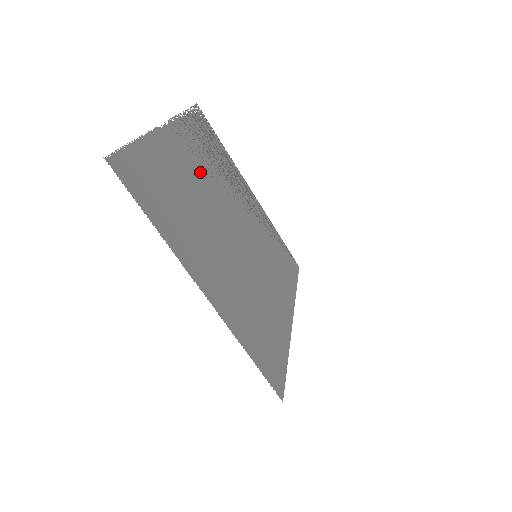
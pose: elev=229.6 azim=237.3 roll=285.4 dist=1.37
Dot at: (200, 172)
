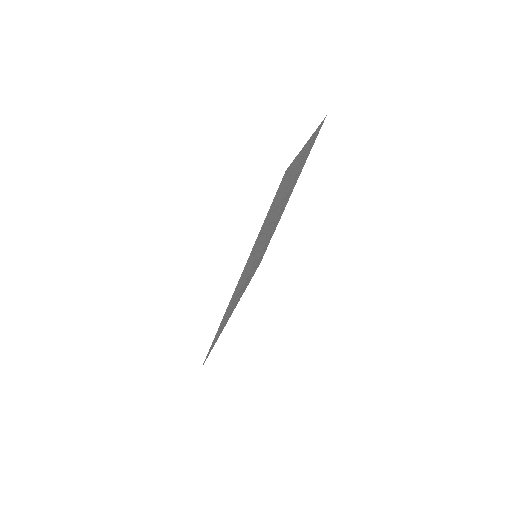
Dot at: occluded
